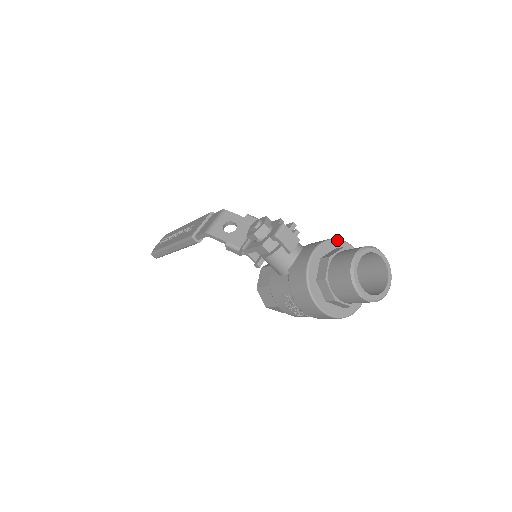
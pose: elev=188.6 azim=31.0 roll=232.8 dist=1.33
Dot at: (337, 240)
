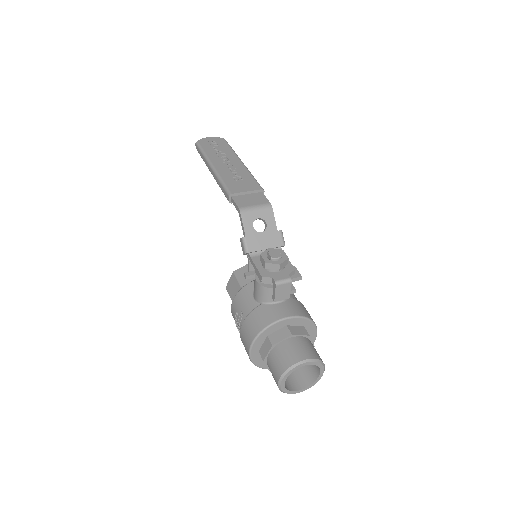
Dot at: (312, 322)
